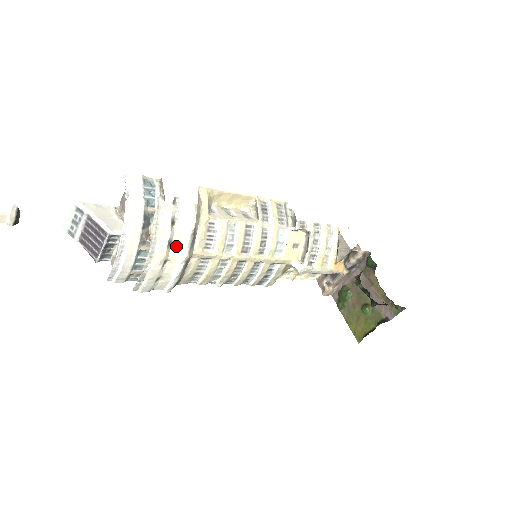
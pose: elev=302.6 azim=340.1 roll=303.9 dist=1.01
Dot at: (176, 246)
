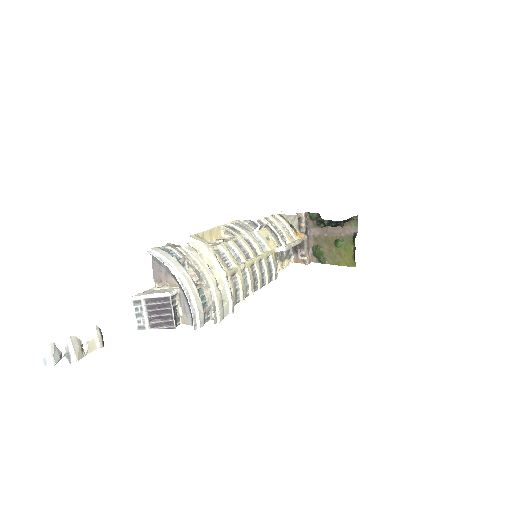
Dot at: (215, 271)
